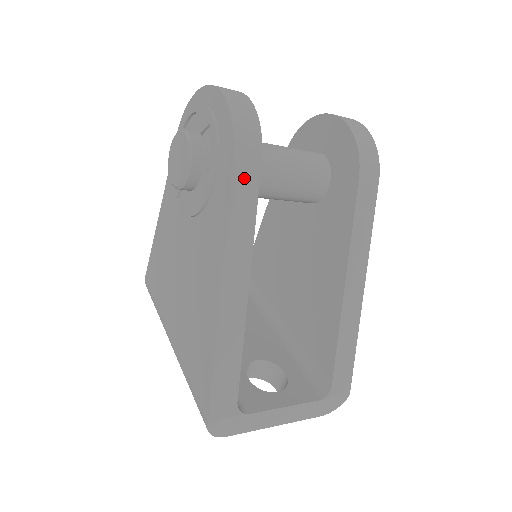
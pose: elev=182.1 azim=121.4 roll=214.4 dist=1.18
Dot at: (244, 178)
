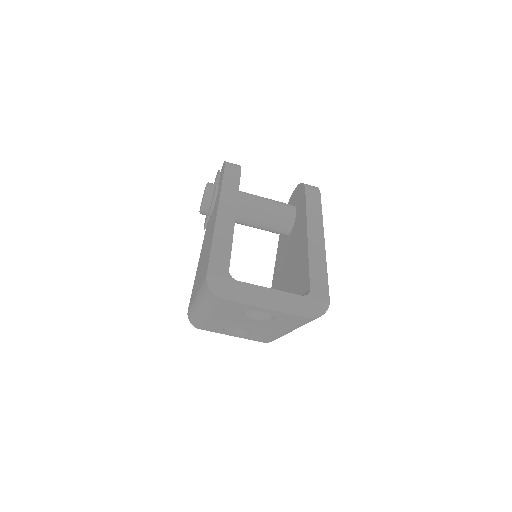
Dot at: (231, 176)
